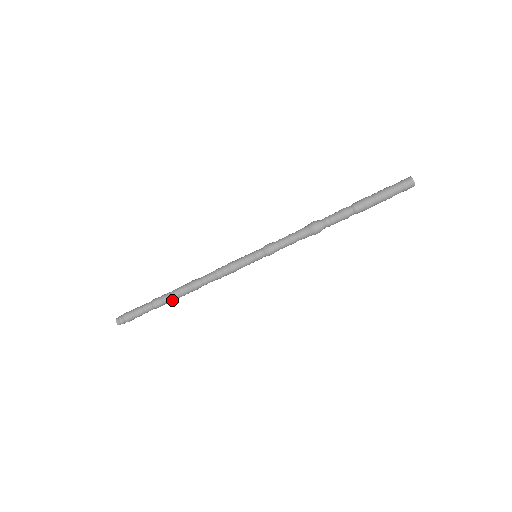
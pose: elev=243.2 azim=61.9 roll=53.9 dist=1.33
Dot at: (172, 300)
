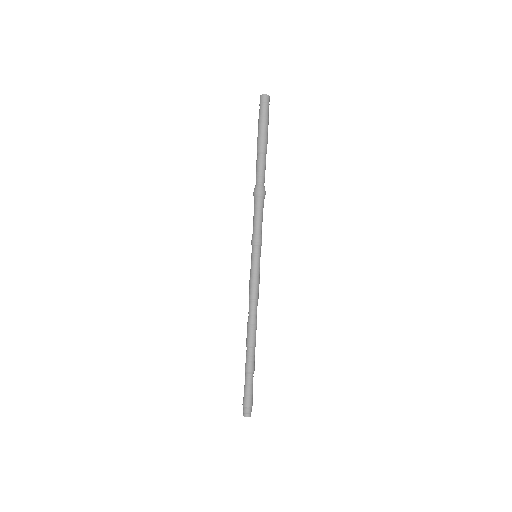
Dot at: (254, 353)
